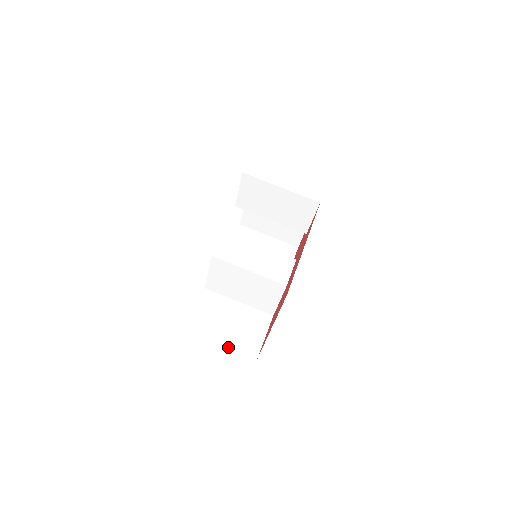
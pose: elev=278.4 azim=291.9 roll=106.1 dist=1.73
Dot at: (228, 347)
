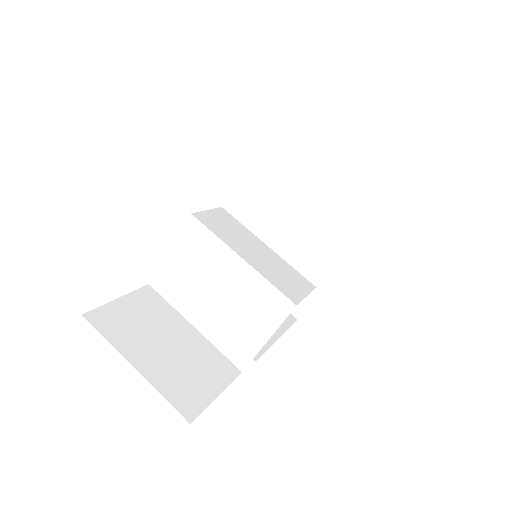
Dot at: (146, 378)
